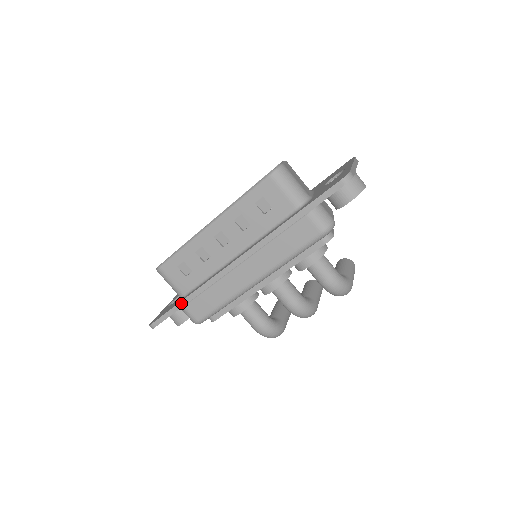
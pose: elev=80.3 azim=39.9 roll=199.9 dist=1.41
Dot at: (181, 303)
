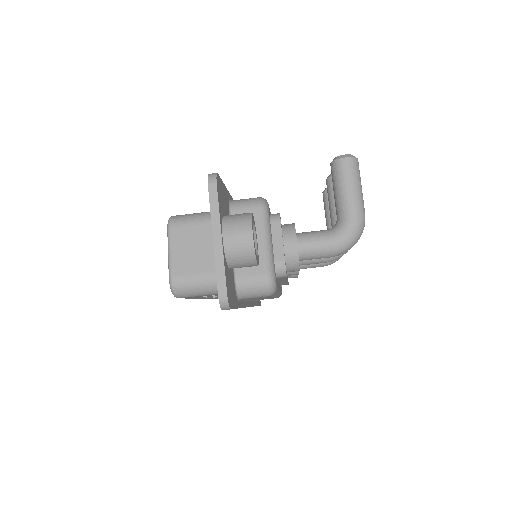
Dot at: occluded
